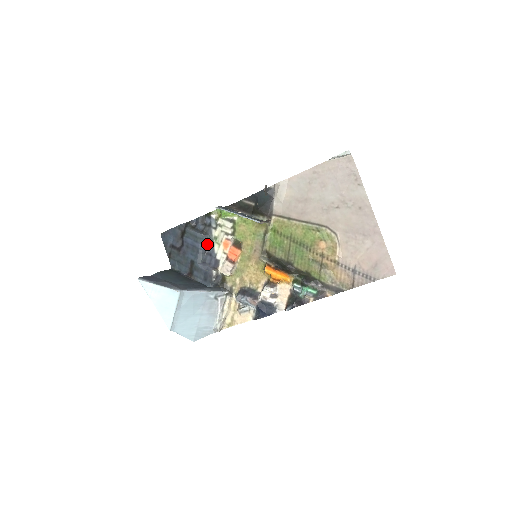
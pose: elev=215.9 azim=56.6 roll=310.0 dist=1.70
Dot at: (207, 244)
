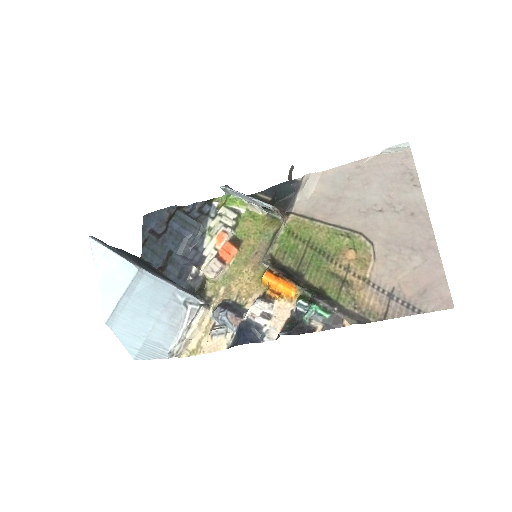
Dot at: (197, 235)
